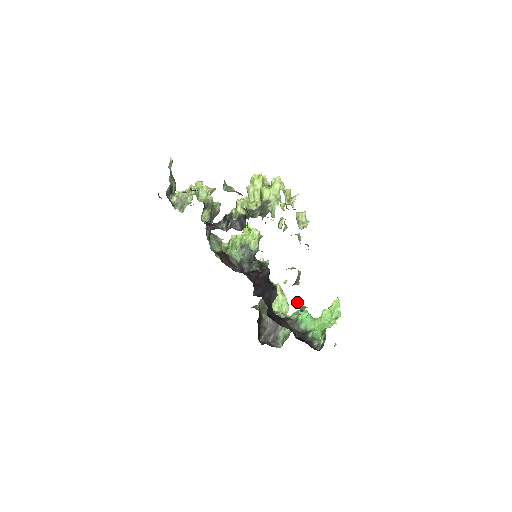
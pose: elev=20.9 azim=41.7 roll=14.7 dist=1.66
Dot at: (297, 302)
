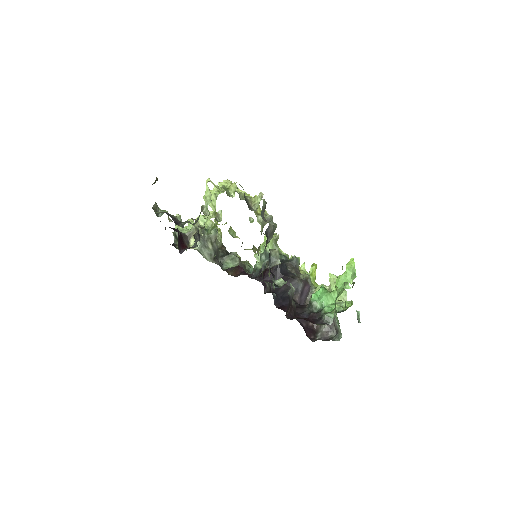
Dot at: (280, 281)
